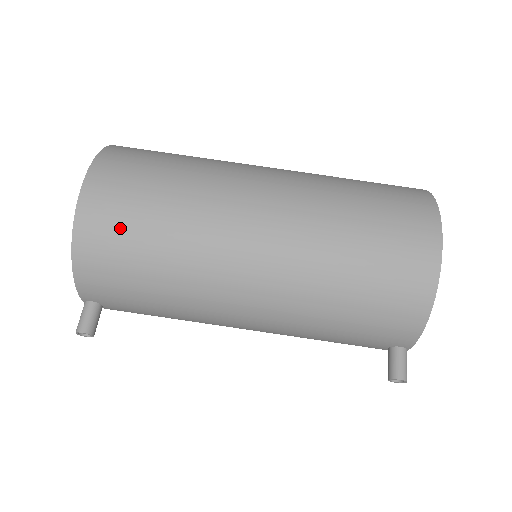
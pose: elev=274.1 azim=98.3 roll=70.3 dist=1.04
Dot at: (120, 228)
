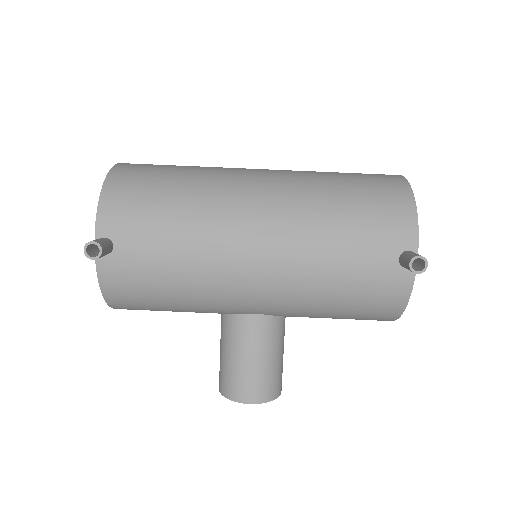
Dot at: (149, 170)
